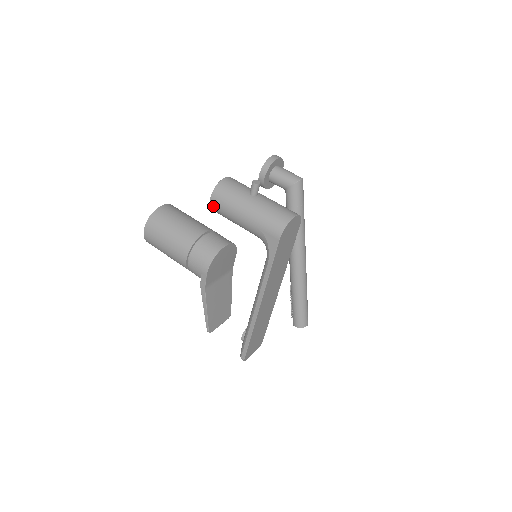
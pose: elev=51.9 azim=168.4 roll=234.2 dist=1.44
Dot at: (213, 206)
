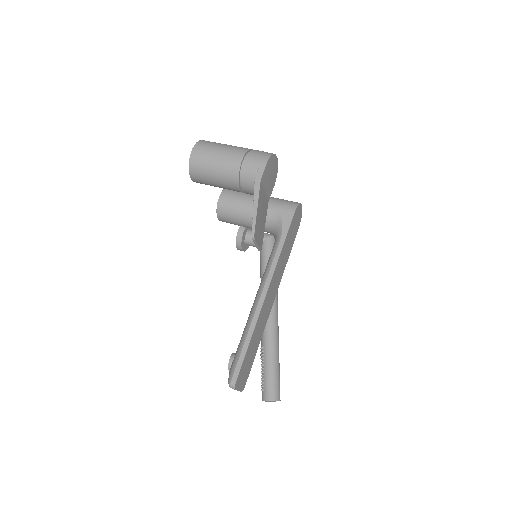
Dot at: (222, 202)
